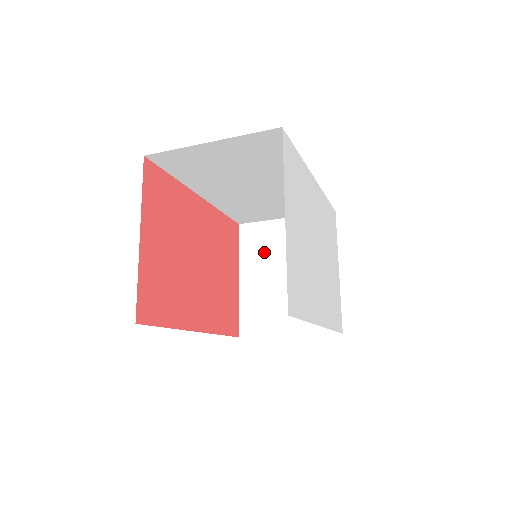
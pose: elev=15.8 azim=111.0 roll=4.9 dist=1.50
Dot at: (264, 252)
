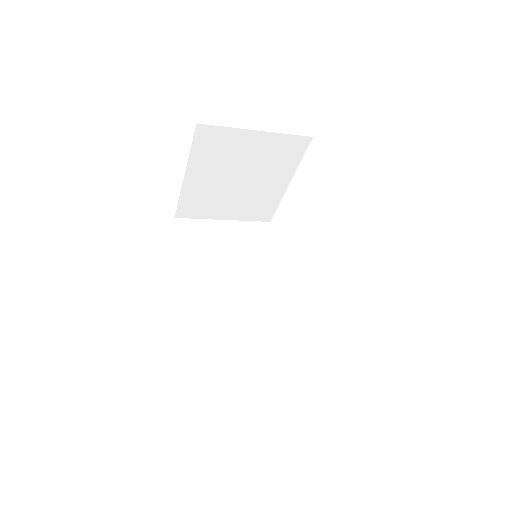
Dot at: (221, 158)
